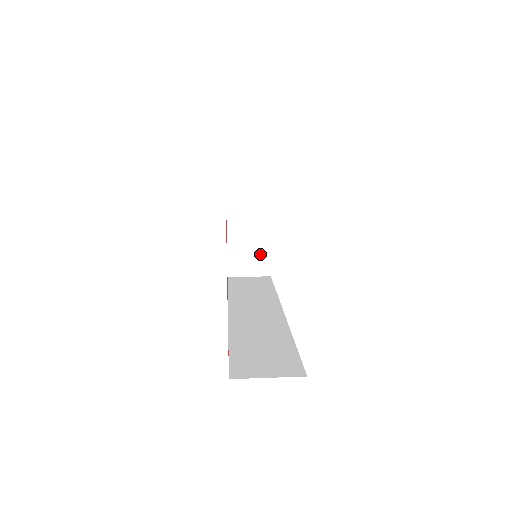
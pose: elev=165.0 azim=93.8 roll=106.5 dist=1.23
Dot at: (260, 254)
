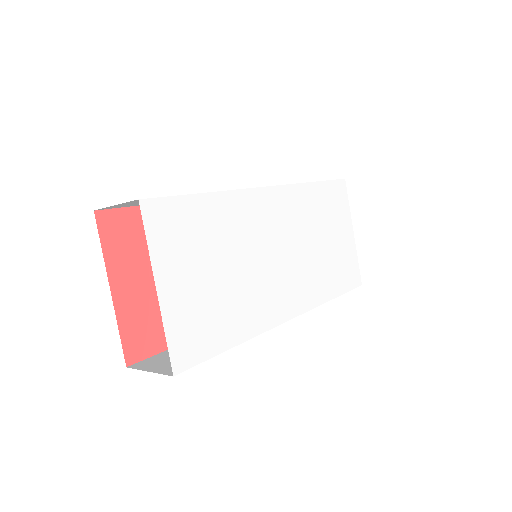
Dot at: occluded
